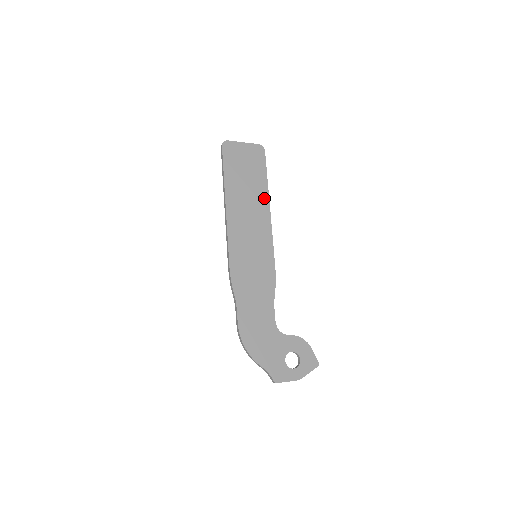
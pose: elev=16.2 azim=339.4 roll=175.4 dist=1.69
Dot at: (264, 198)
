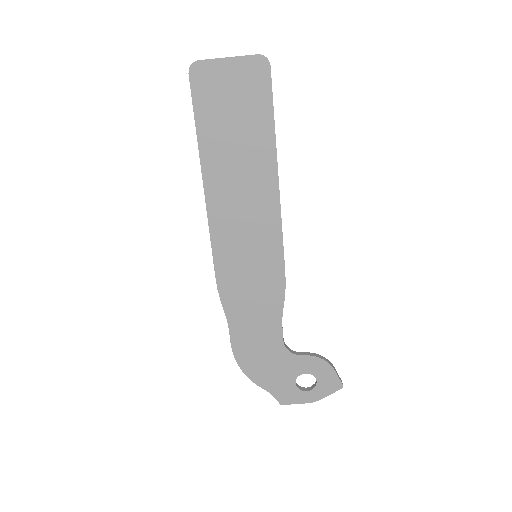
Dot at: (268, 163)
